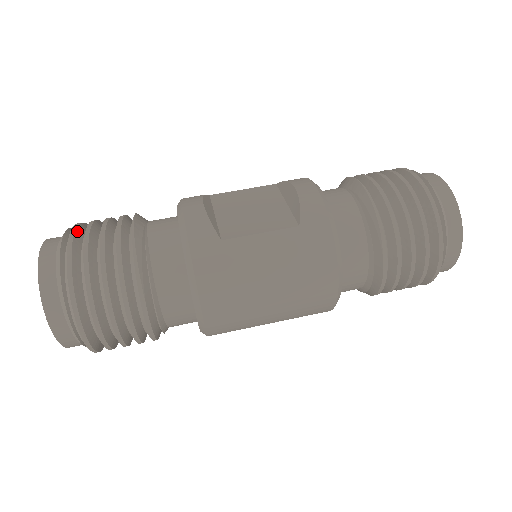
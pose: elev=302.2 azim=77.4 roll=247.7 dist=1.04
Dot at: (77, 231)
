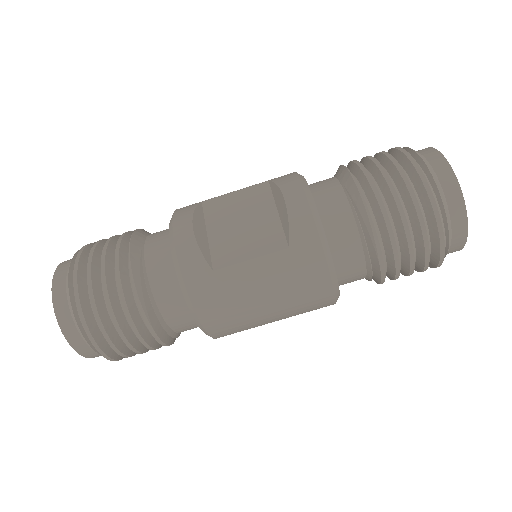
Dot at: (80, 265)
